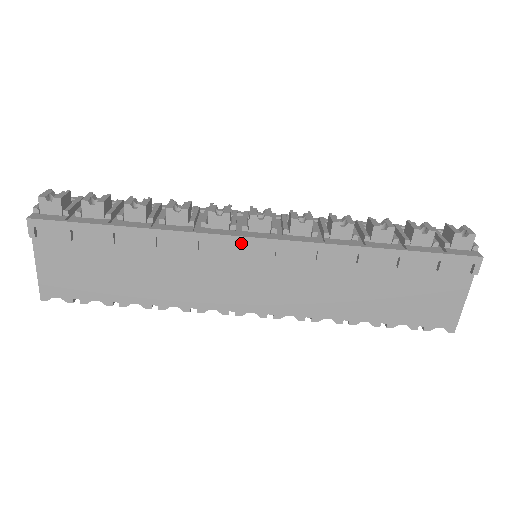
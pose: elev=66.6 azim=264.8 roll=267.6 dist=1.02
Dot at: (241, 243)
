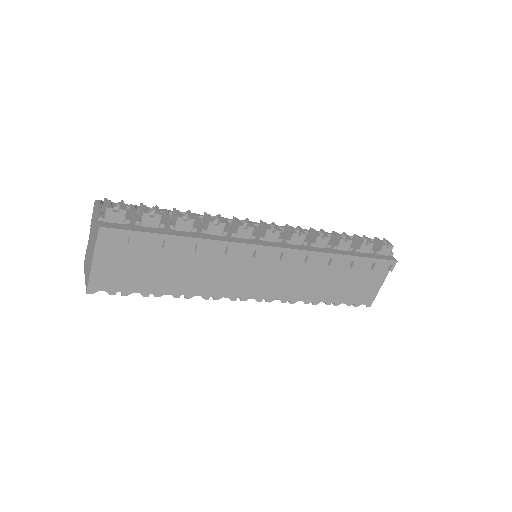
Dot at: (261, 250)
